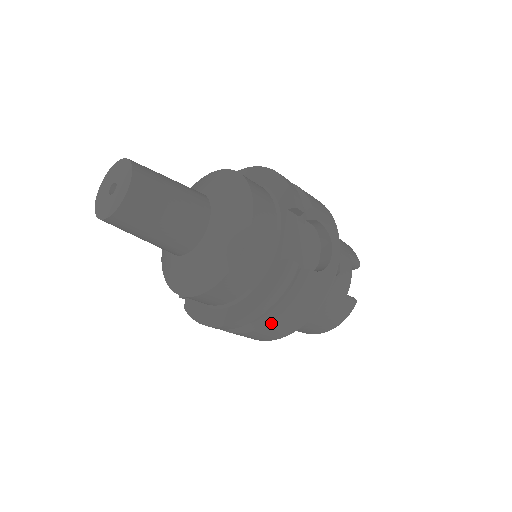
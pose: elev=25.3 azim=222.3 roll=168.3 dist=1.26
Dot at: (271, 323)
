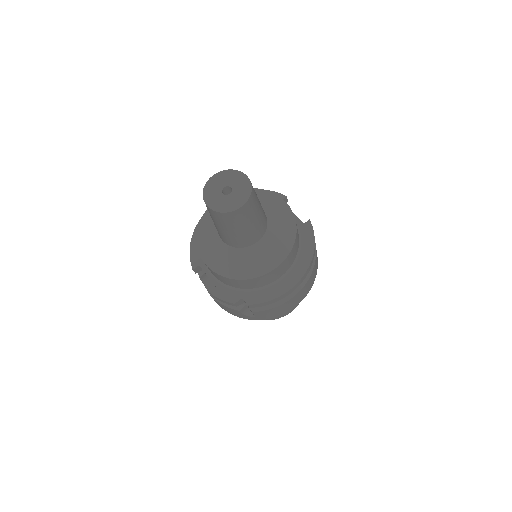
Dot at: (312, 273)
